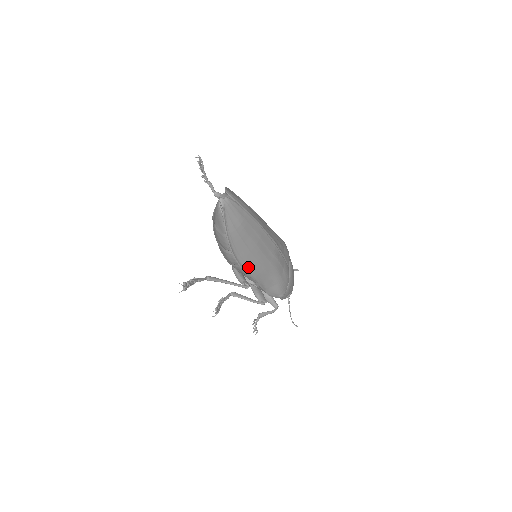
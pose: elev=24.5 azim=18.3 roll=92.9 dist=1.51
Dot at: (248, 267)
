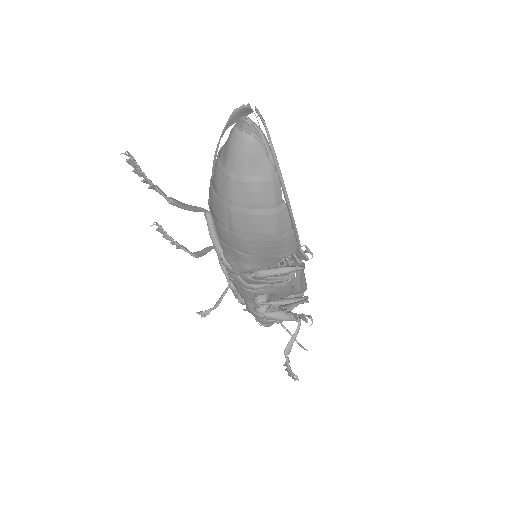
Dot at: occluded
